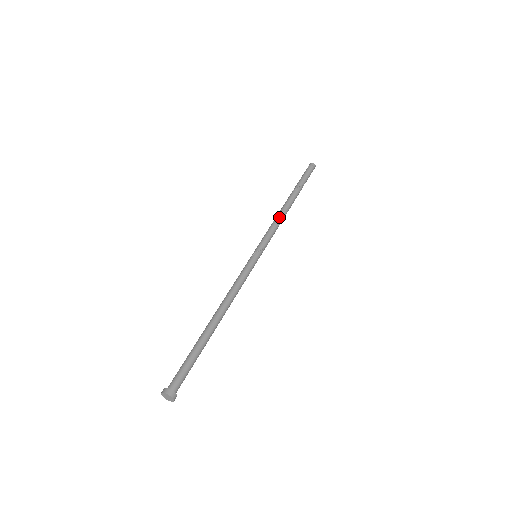
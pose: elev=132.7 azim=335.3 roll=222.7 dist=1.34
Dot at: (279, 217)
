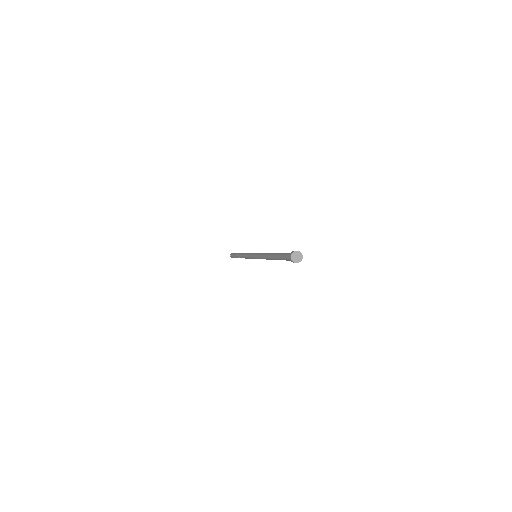
Dot at: occluded
